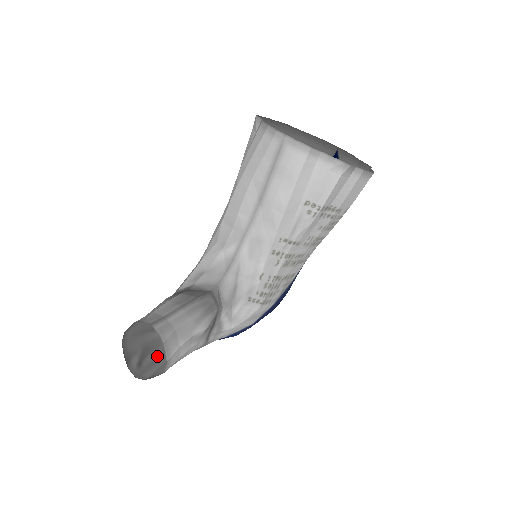
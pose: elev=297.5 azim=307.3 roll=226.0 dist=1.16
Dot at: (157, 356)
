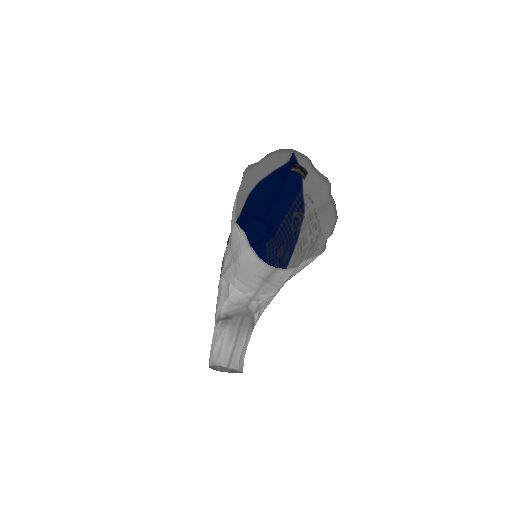
Dot at: occluded
